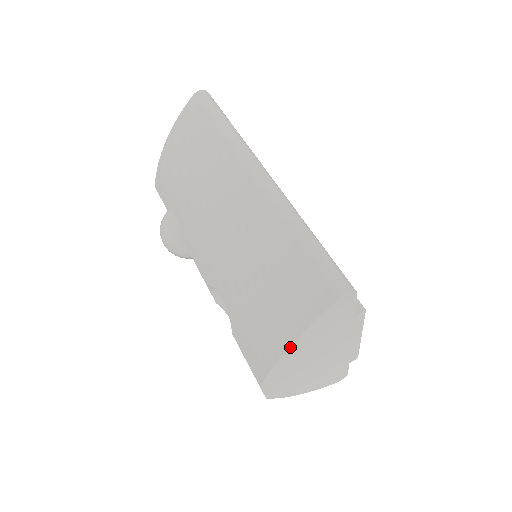
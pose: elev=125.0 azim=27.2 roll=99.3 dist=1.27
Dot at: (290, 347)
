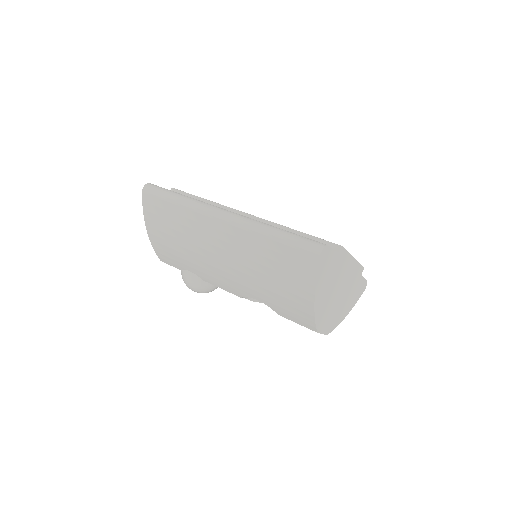
Dot at: (315, 300)
